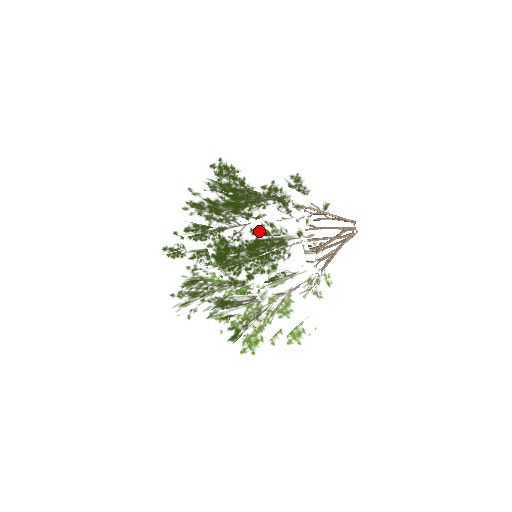
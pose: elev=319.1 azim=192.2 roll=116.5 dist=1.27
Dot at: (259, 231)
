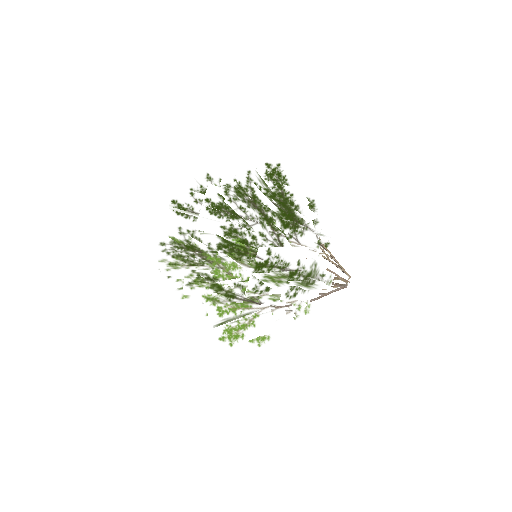
Dot at: (309, 269)
